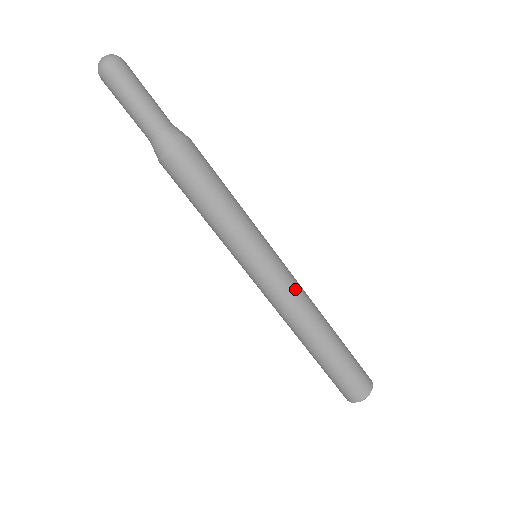
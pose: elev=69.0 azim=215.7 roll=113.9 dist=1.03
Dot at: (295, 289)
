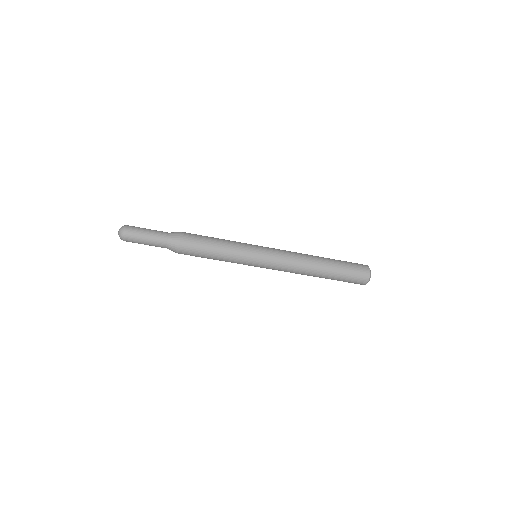
Dot at: (287, 253)
